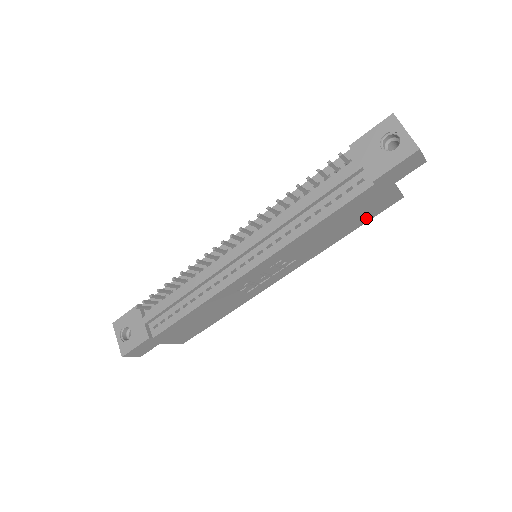
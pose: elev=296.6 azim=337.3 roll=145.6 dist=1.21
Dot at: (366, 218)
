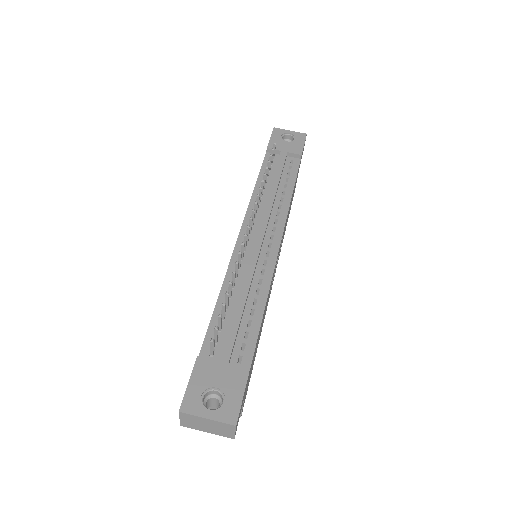
Dot at: (290, 208)
